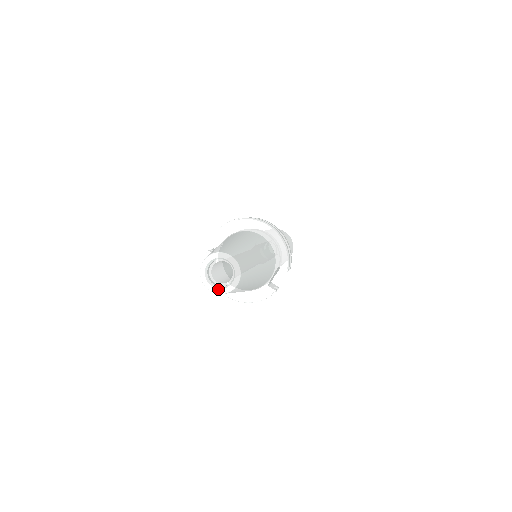
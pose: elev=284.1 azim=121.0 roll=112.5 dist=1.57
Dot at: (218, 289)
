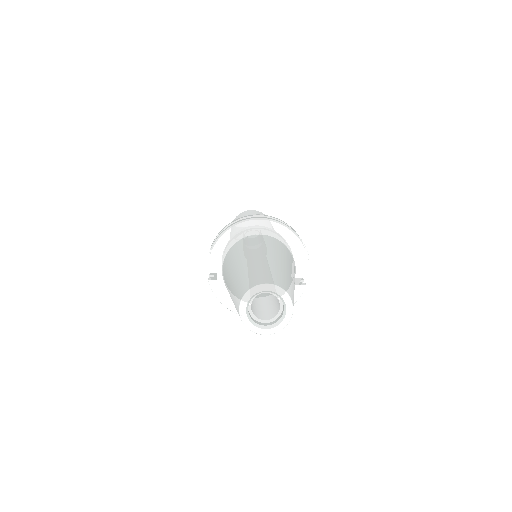
Dot at: (272, 329)
